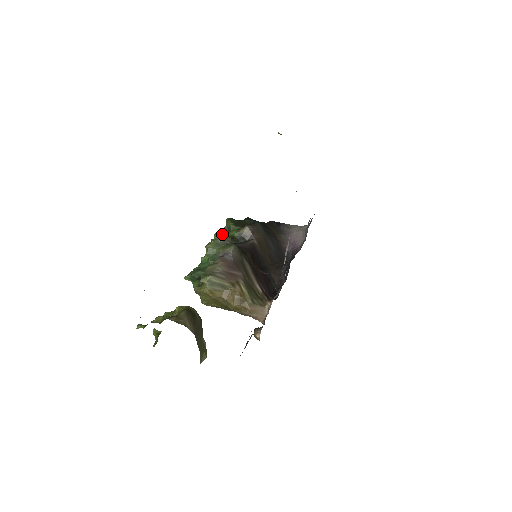
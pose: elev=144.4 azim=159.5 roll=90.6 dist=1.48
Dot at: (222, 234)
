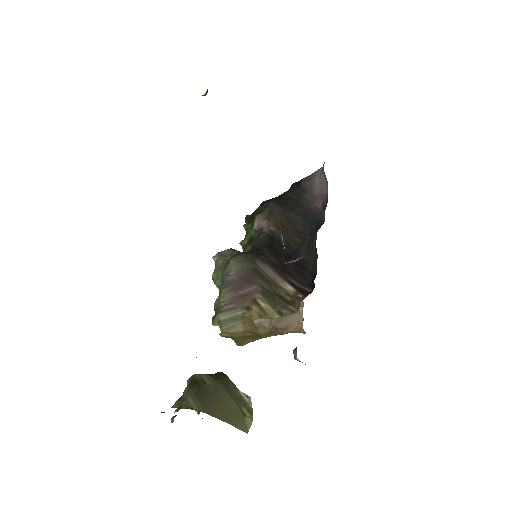
Dot at: (221, 252)
